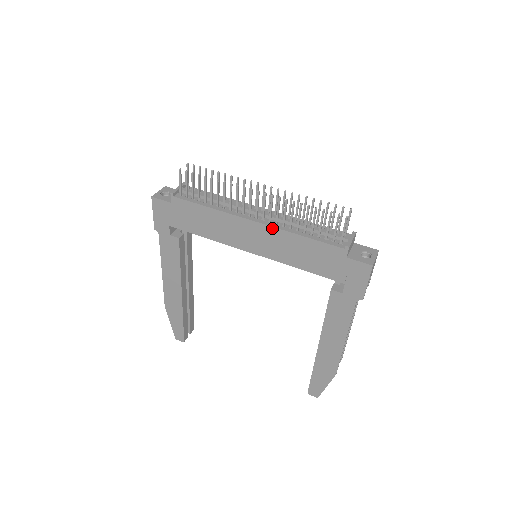
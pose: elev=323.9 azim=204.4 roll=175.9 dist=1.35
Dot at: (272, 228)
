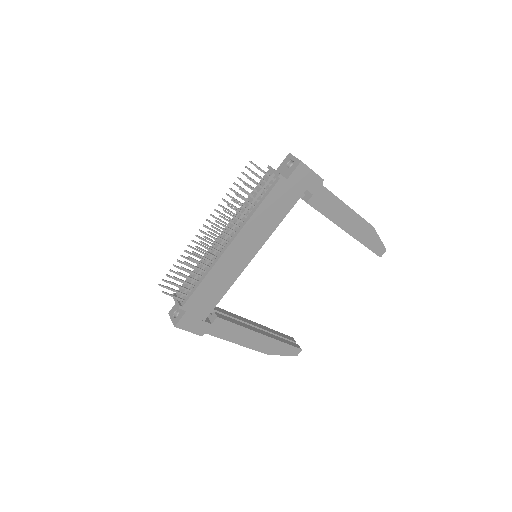
Dot at: (241, 232)
